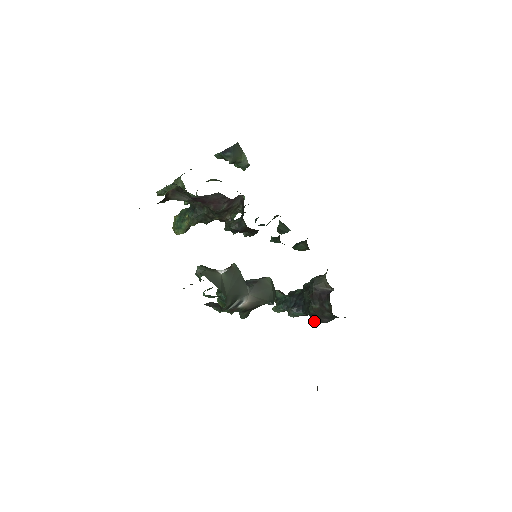
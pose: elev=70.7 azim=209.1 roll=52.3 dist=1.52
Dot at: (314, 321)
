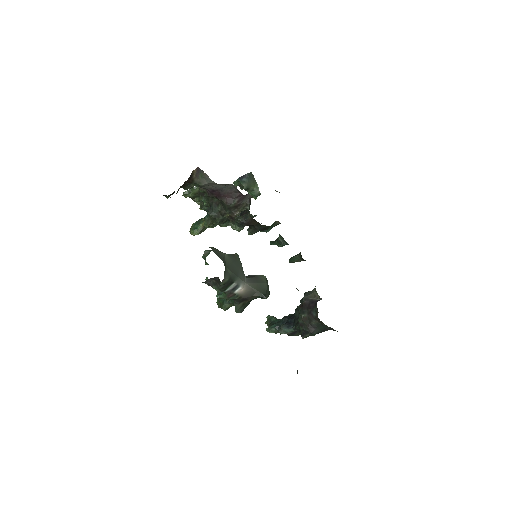
Dot at: (302, 334)
